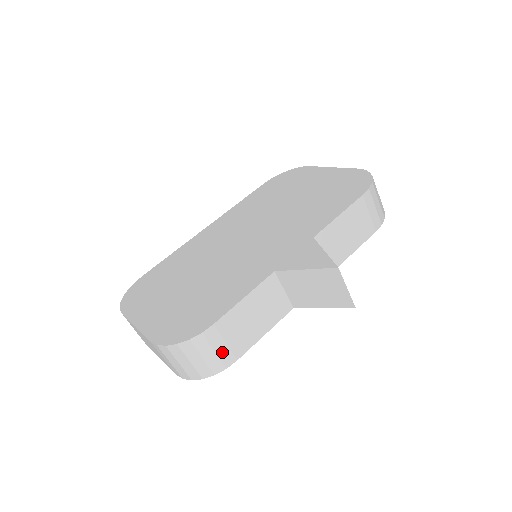
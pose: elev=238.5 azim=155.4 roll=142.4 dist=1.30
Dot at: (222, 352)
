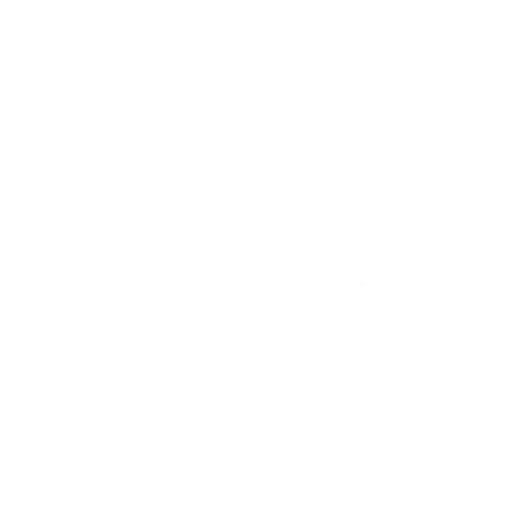
Dot at: occluded
